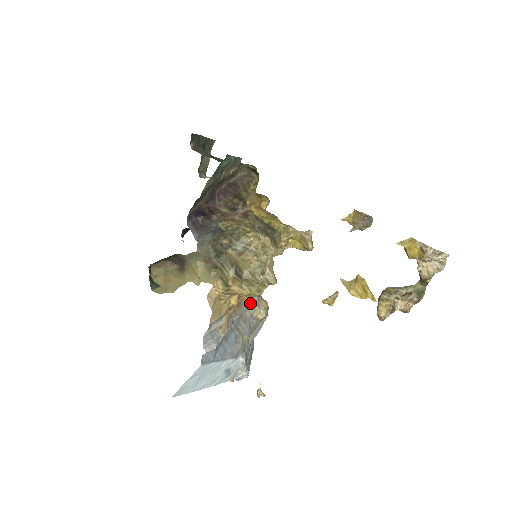
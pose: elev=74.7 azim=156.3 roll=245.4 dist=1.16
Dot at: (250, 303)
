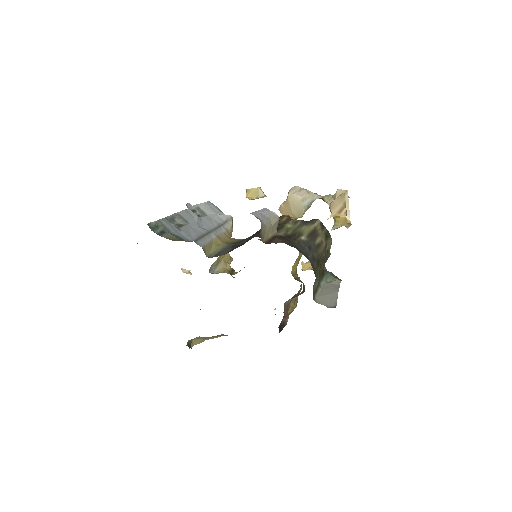
Dot at: occluded
